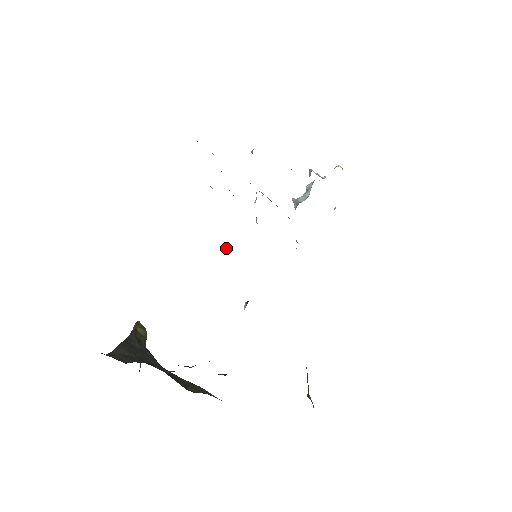
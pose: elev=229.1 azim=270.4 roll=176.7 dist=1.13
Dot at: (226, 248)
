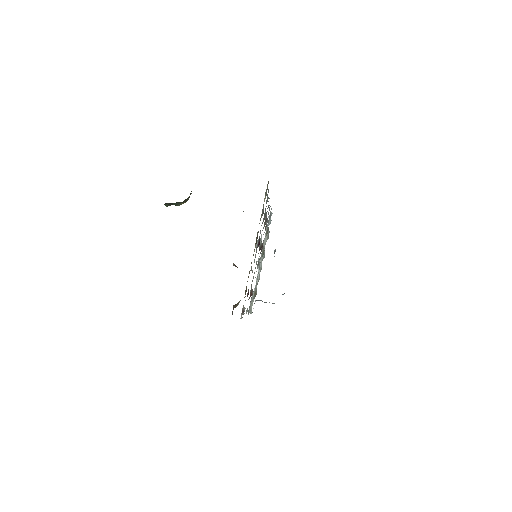
Dot at: (265, 224)
